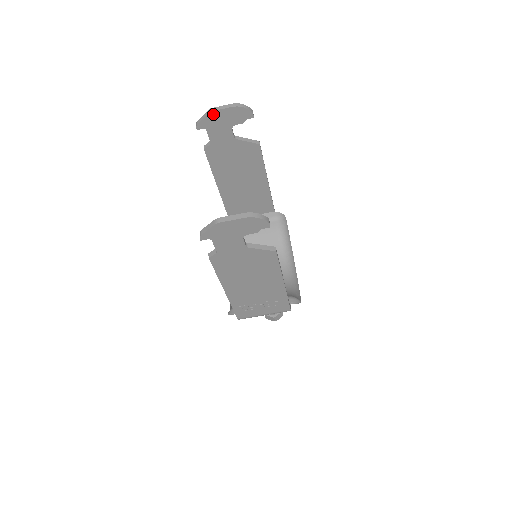
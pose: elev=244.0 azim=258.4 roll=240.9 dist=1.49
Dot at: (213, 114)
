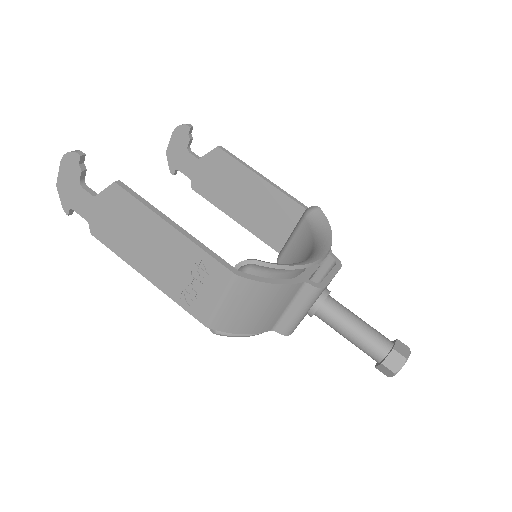
Dot at: (169, 152)
